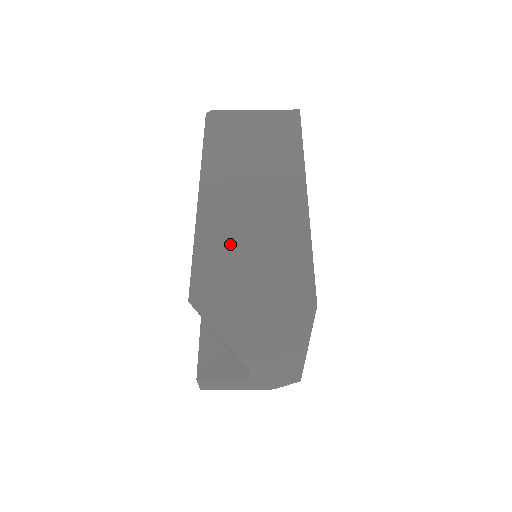
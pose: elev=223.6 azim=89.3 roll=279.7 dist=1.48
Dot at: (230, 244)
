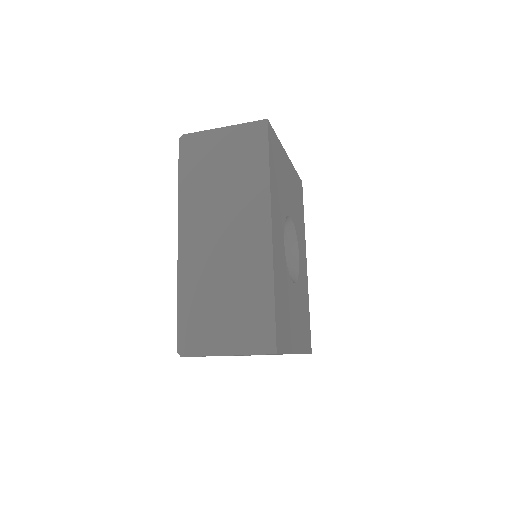
Dot at: (206, 294)
